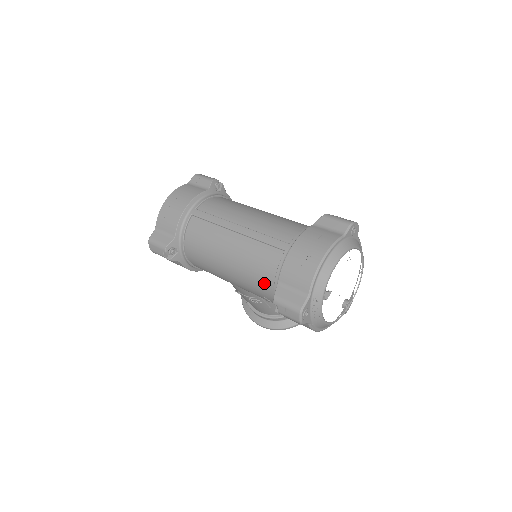
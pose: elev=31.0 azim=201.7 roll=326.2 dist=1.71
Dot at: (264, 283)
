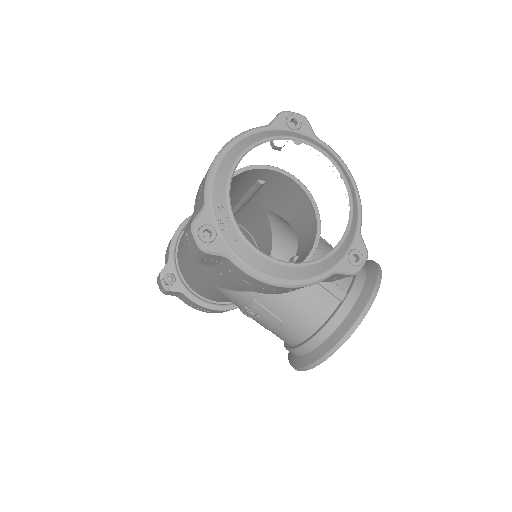
Dot at: occluded
